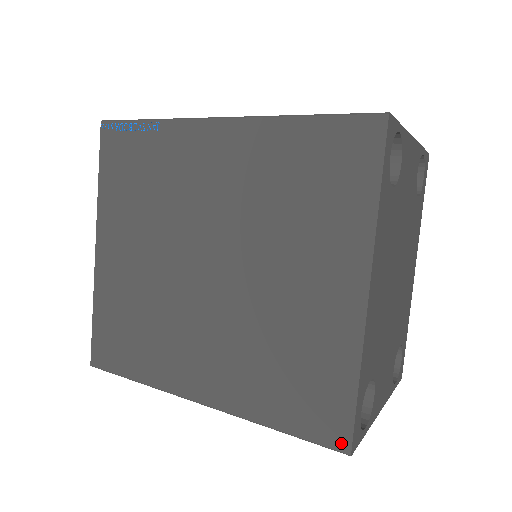
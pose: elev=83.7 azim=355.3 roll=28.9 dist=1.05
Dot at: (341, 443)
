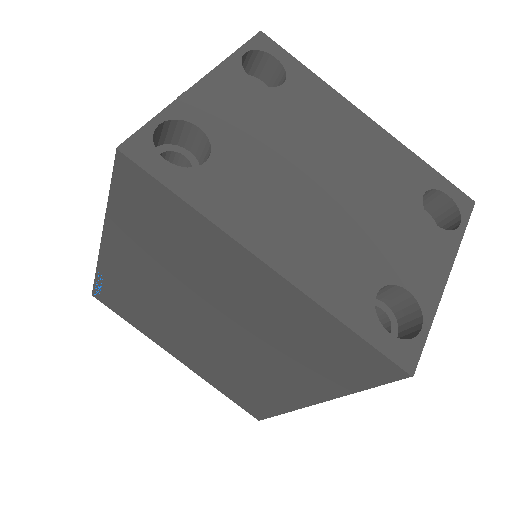
Dot at: (396, 373)
